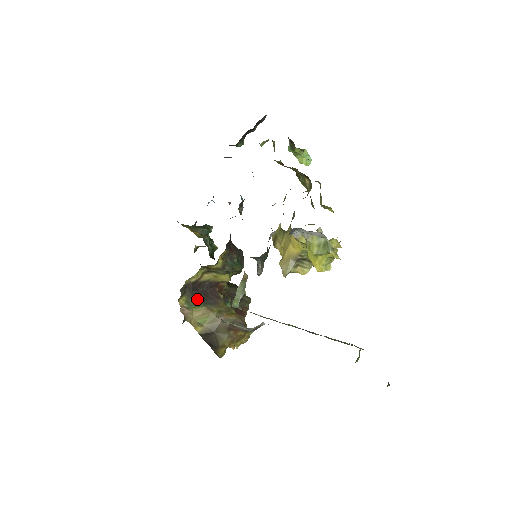
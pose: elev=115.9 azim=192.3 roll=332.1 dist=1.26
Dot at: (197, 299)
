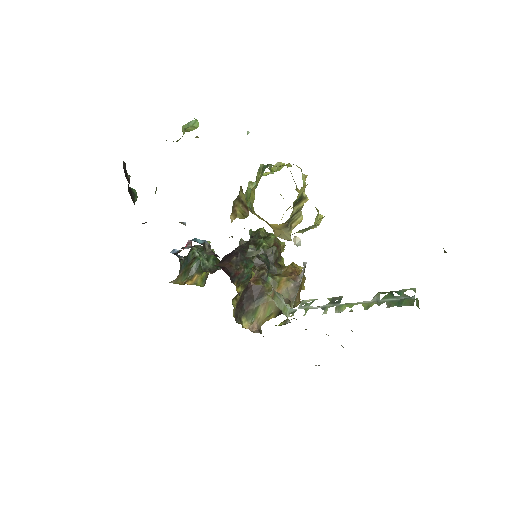
Dot at: (250, 308)
